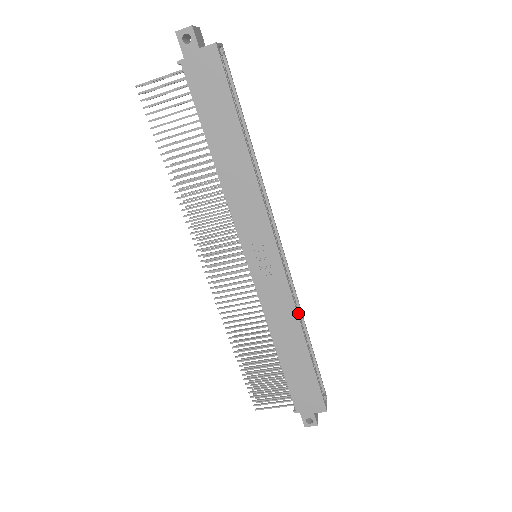
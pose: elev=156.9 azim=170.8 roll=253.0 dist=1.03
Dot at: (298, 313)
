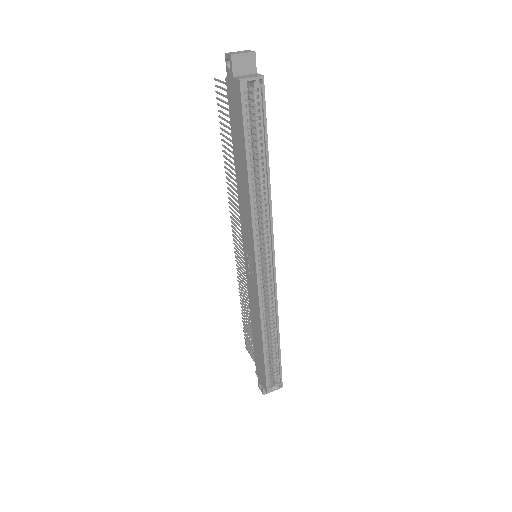
Dot at: (272, 318)
